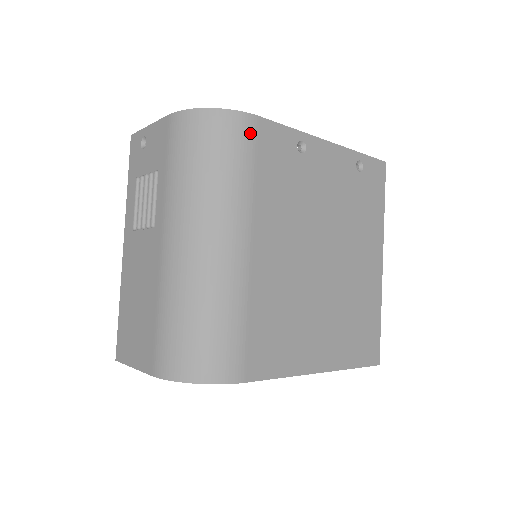
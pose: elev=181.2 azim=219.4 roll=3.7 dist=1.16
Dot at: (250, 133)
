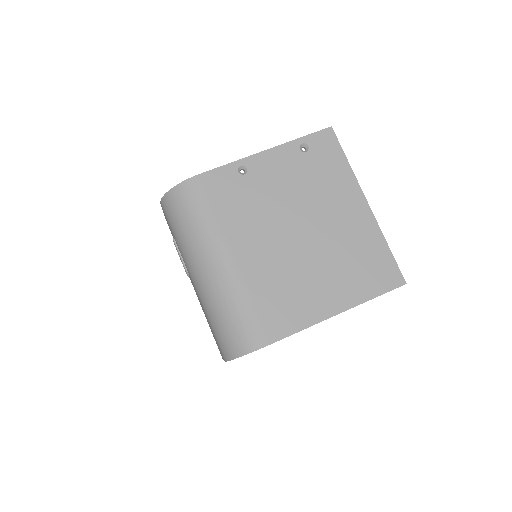
Dot at: (198, 189)
